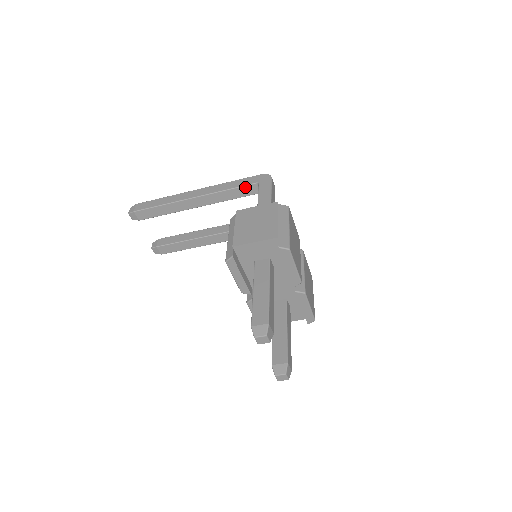
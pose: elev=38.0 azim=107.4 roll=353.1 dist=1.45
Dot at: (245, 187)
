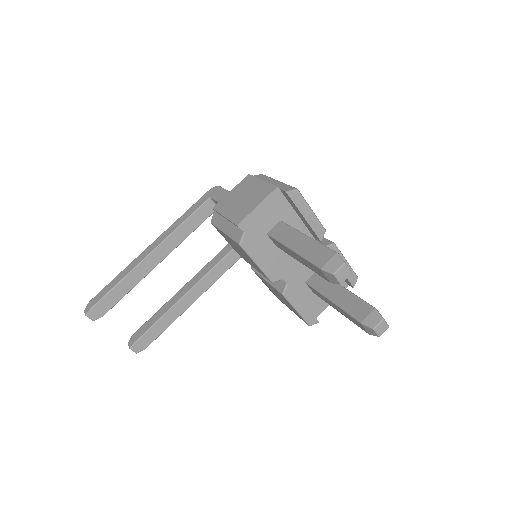
Dot at: (199, 210)
